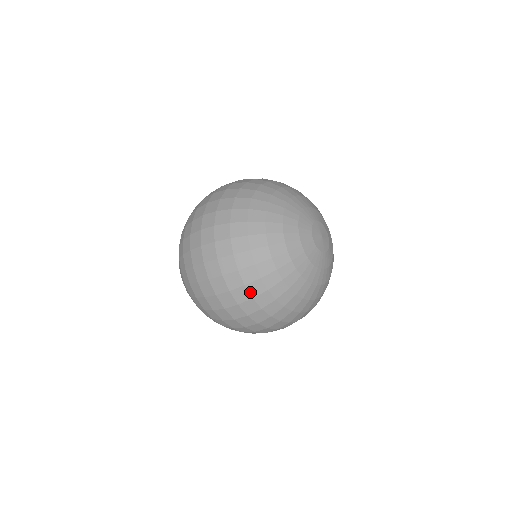
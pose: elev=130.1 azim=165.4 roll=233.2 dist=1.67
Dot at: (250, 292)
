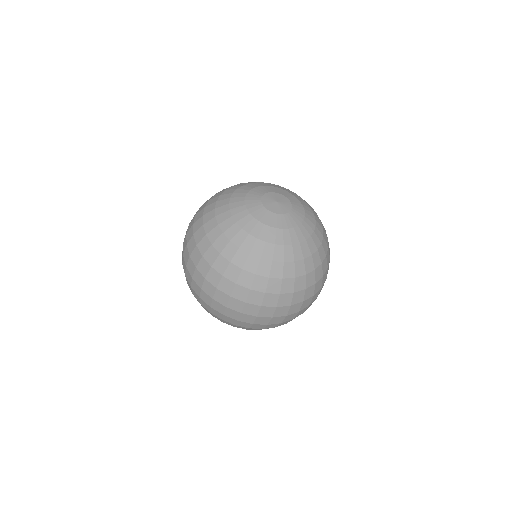
Dot at: (194, 229)
